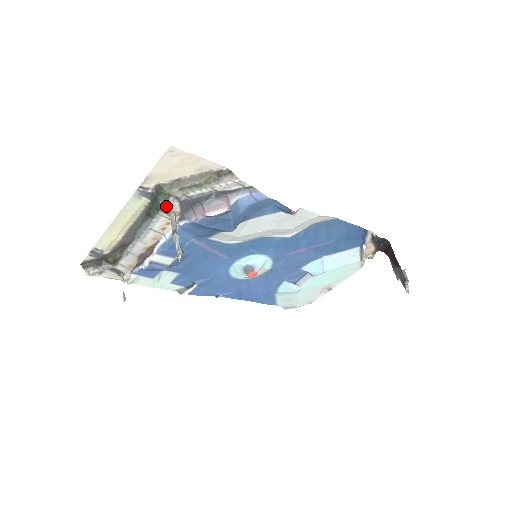
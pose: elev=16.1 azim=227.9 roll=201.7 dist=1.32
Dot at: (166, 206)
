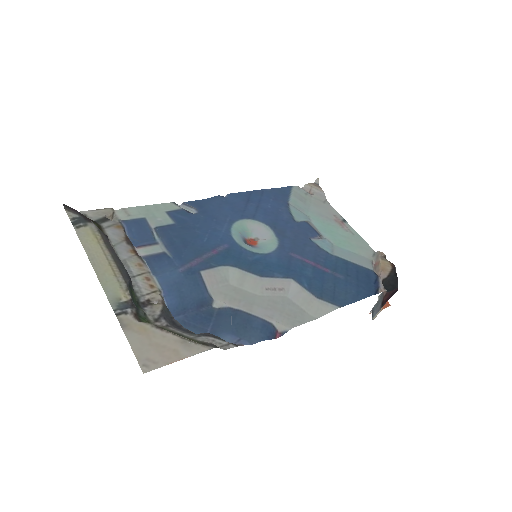
Dot at: (146, 310)
